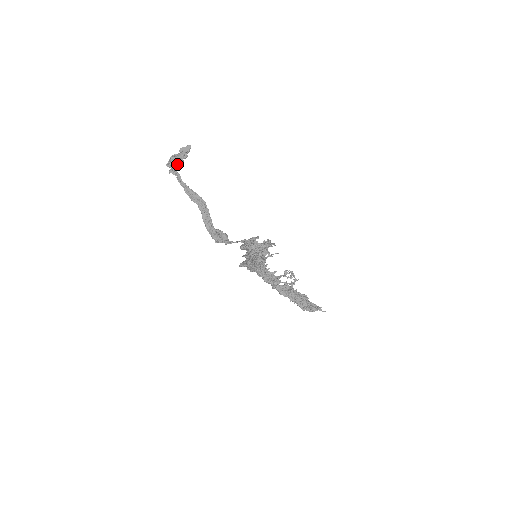
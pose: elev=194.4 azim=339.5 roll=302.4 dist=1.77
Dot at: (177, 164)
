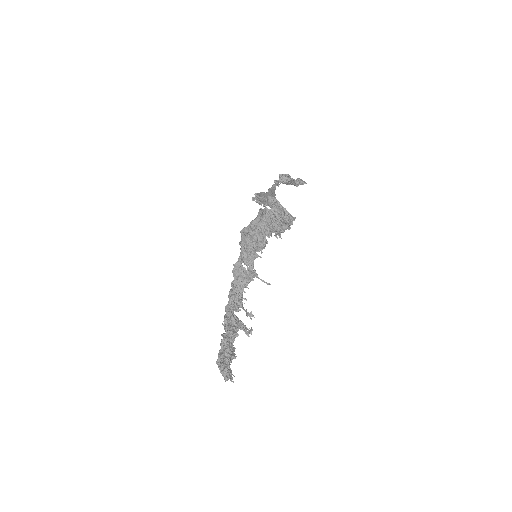
Dot at: (287, 179)
